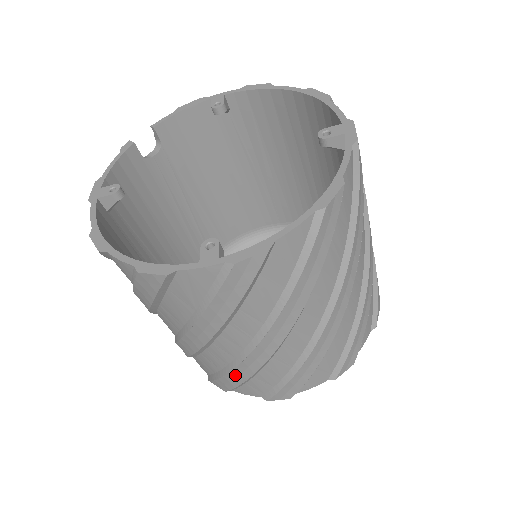
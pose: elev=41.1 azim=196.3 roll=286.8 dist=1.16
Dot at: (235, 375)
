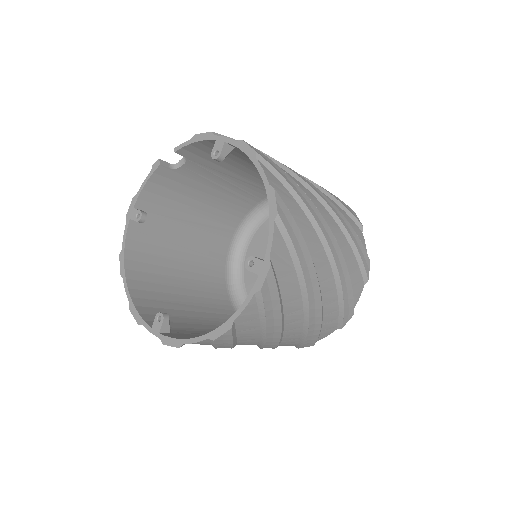
Dot at: occluded
